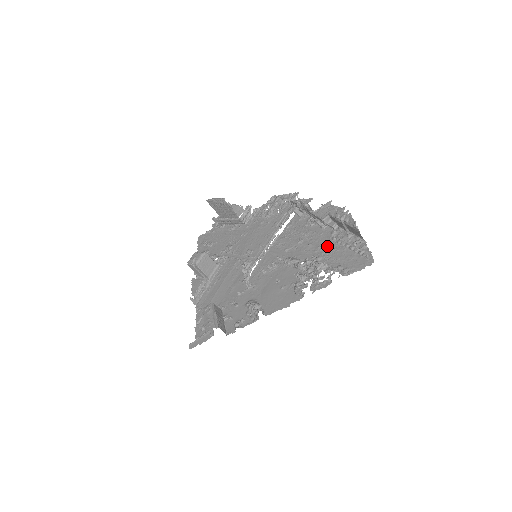
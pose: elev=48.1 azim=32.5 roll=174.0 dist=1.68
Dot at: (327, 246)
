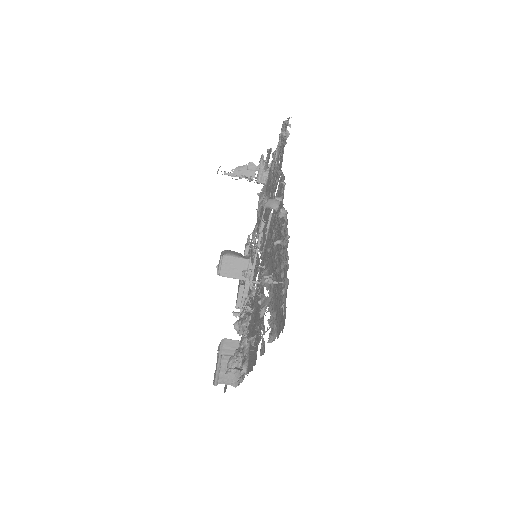
Dot at: (278, 257)
